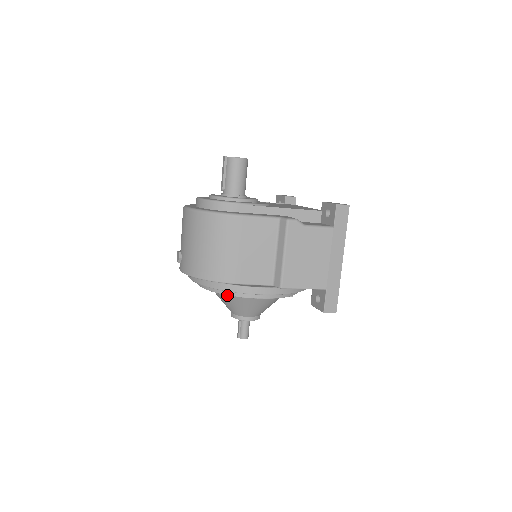
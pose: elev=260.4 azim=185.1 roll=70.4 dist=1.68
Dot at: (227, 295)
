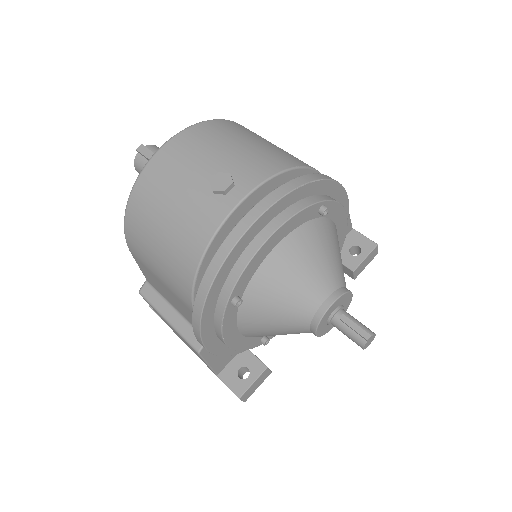
Dot at: (325, 208)
